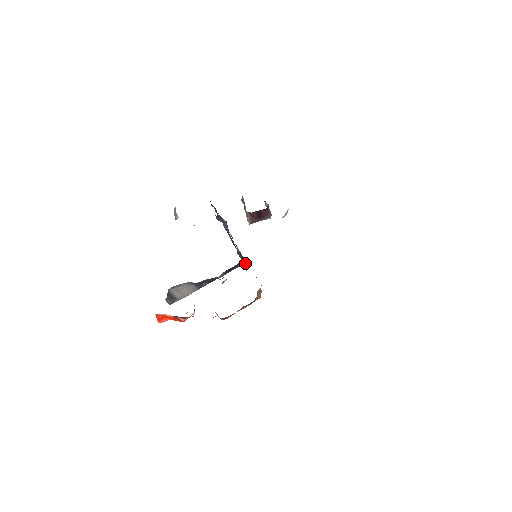
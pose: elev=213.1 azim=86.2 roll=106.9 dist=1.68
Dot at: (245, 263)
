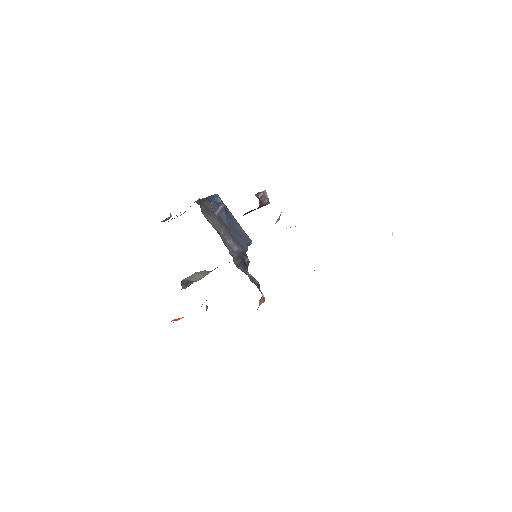
Dot at: (247, 259)
